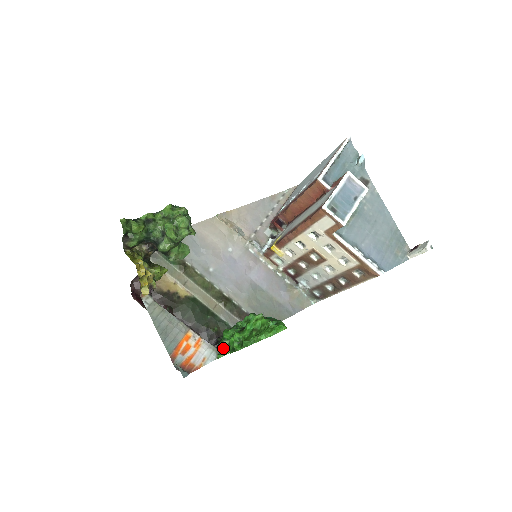
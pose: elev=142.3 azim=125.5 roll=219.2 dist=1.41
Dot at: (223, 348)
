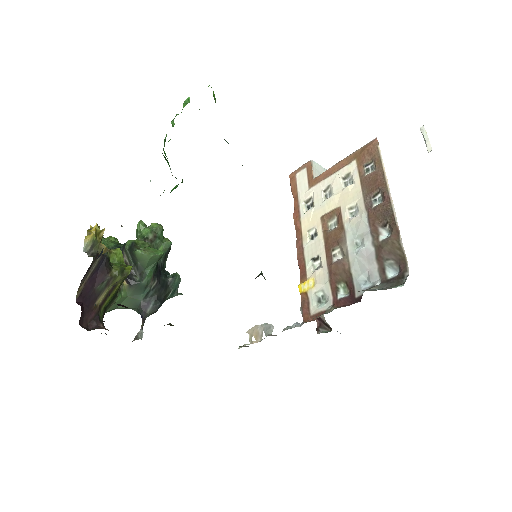
Dot at: occluded
